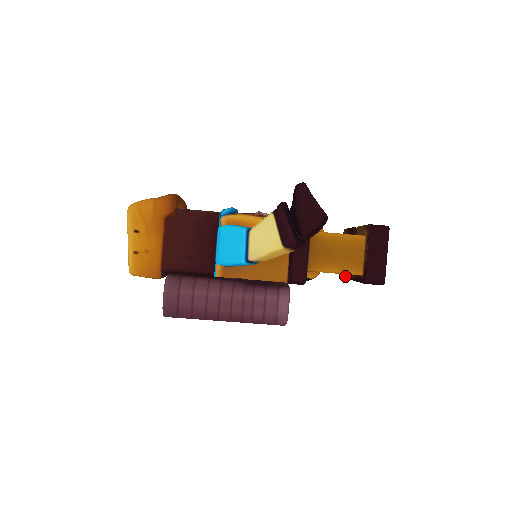
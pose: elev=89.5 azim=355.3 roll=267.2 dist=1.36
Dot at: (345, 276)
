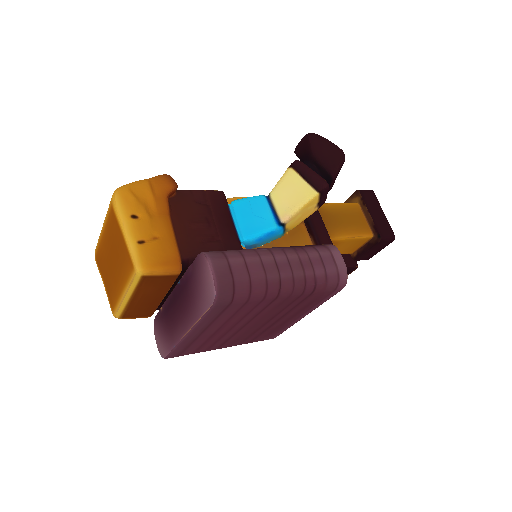
Dot at: occluded
